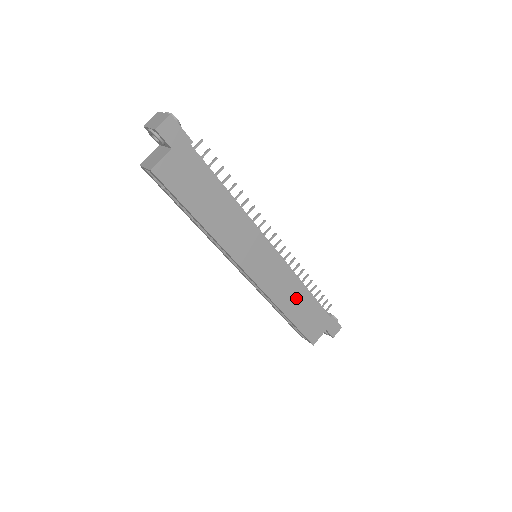
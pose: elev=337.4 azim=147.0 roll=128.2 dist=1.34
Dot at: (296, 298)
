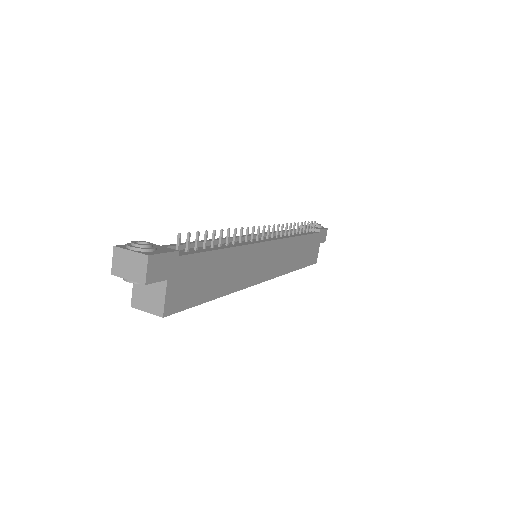
Dot at: (297, 251)
